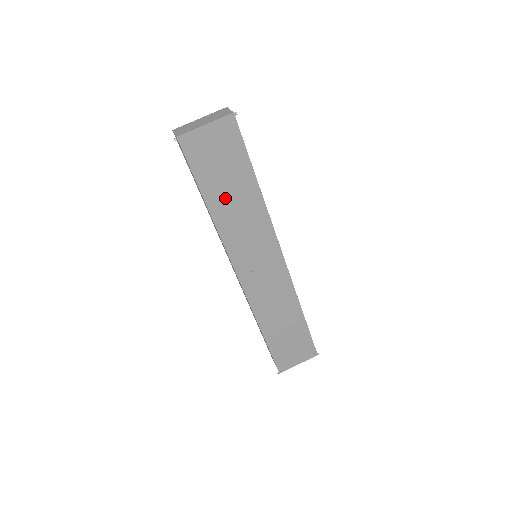
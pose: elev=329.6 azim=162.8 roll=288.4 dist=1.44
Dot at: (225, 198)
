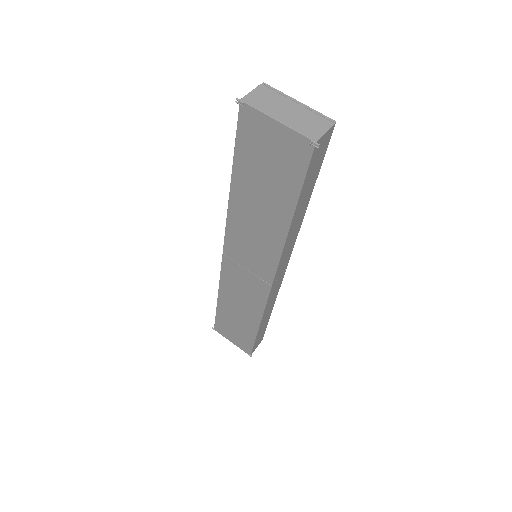
Dot at: (252, 195)
